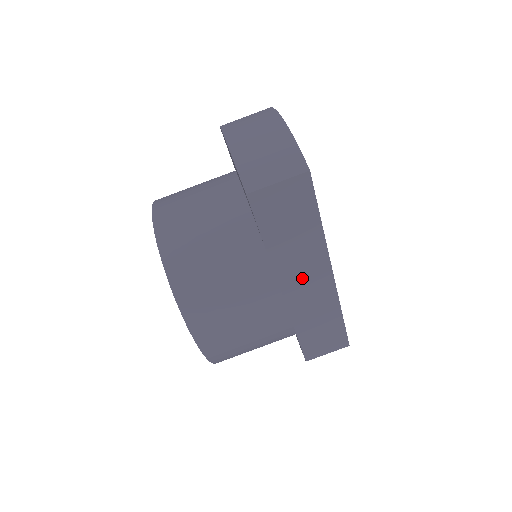
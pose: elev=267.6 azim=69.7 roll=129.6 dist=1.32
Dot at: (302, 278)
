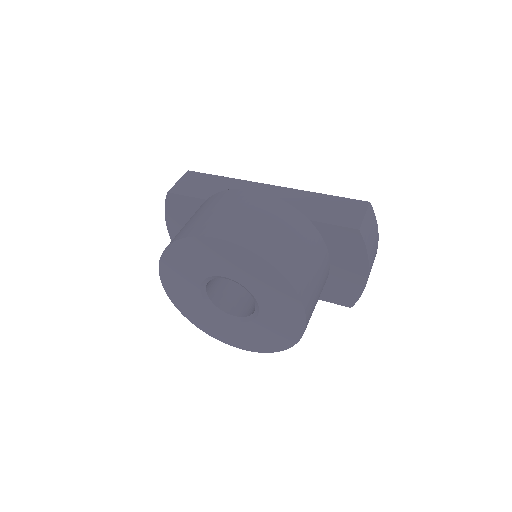
Dot at: occluded
